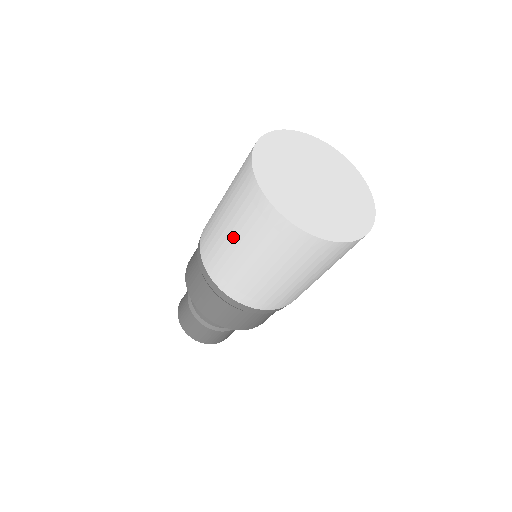
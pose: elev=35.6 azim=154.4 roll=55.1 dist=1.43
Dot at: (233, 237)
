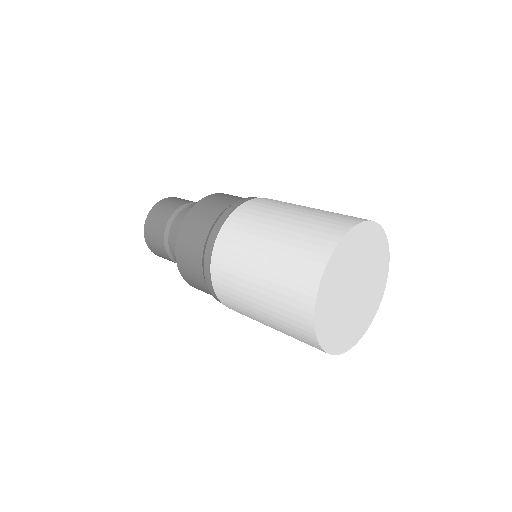
Dot at: occluded
